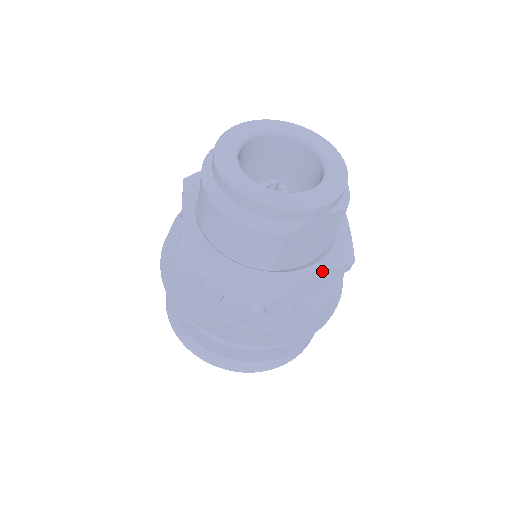
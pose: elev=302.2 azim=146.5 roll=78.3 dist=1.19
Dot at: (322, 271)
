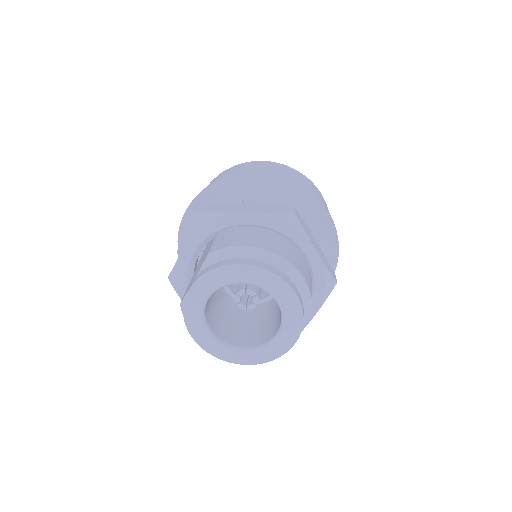
Dot at: (314, 313)
